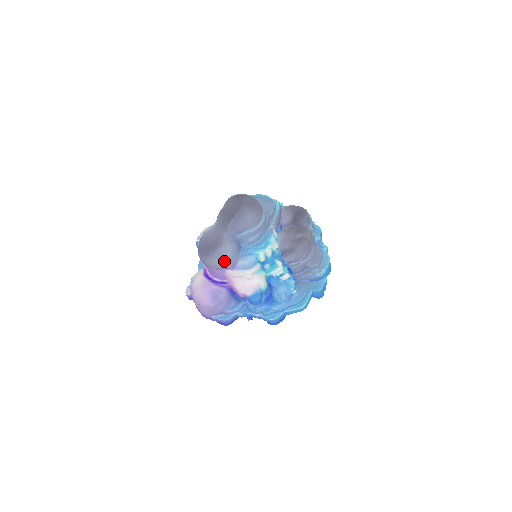
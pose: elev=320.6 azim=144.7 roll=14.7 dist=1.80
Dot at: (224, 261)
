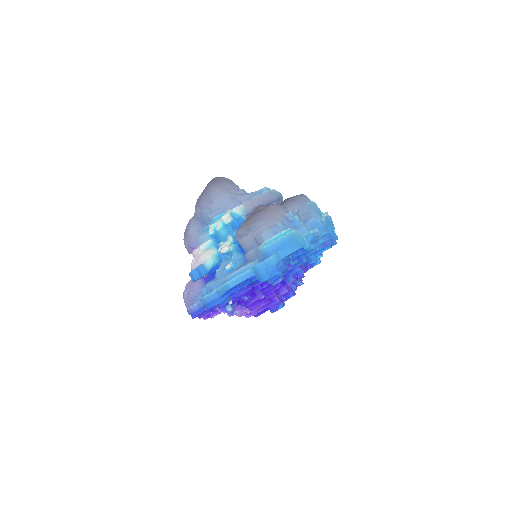
Dot at: (187, 239)
